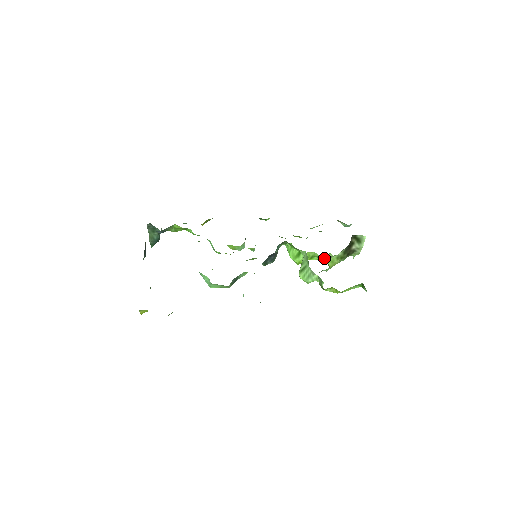
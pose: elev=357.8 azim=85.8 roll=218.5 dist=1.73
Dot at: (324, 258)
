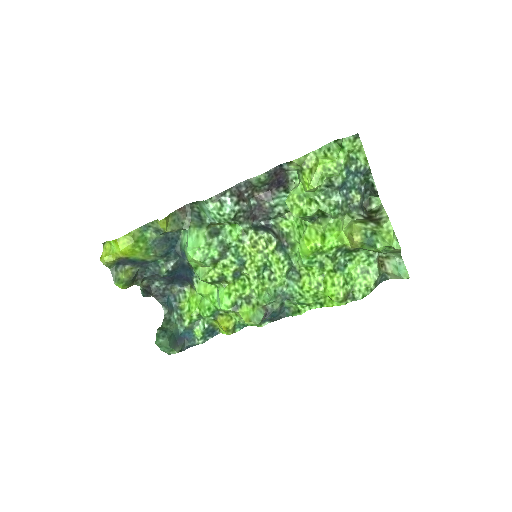
Dot at: (338, 230)
